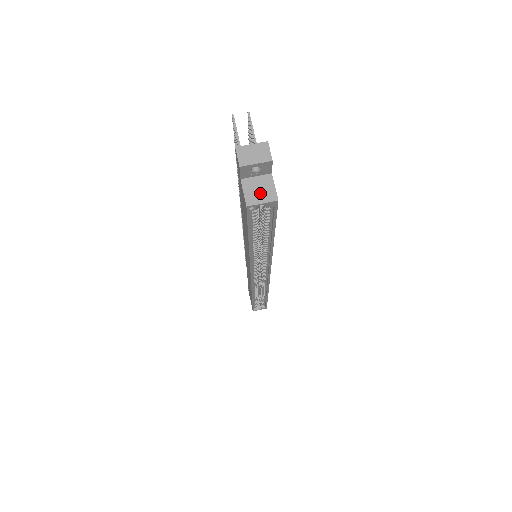
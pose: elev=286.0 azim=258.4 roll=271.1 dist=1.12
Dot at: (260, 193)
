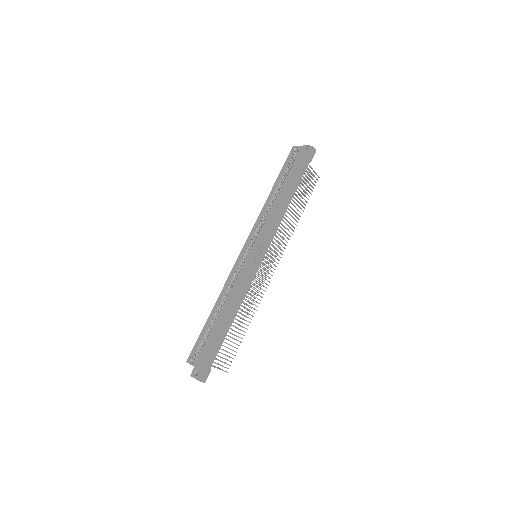
Dot at: occluded
